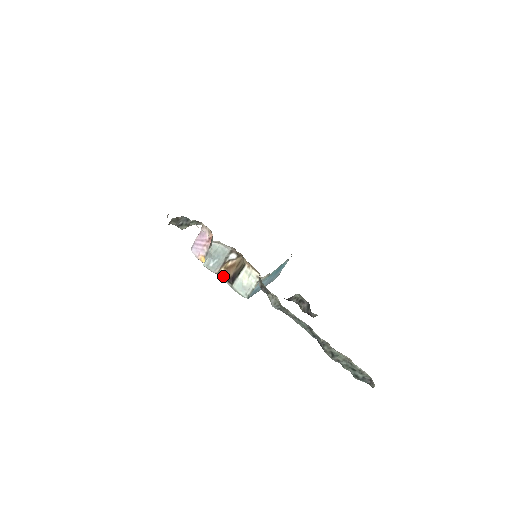
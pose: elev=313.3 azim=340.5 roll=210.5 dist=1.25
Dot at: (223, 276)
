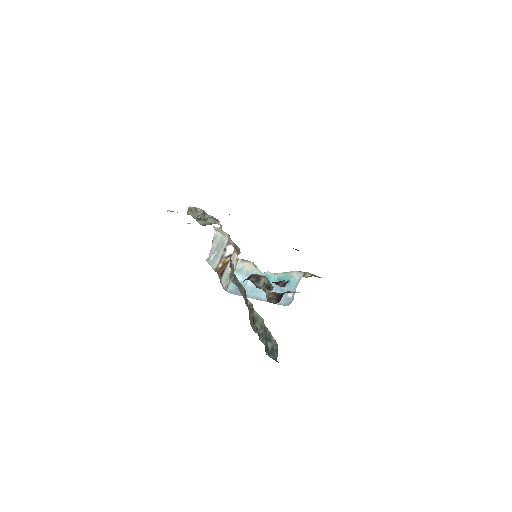
Dot at: (218, 271)
